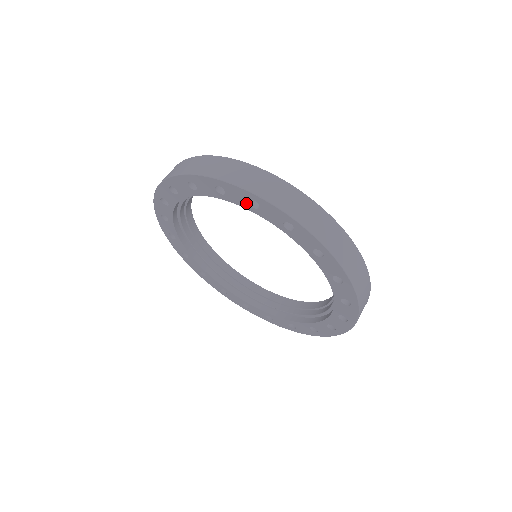
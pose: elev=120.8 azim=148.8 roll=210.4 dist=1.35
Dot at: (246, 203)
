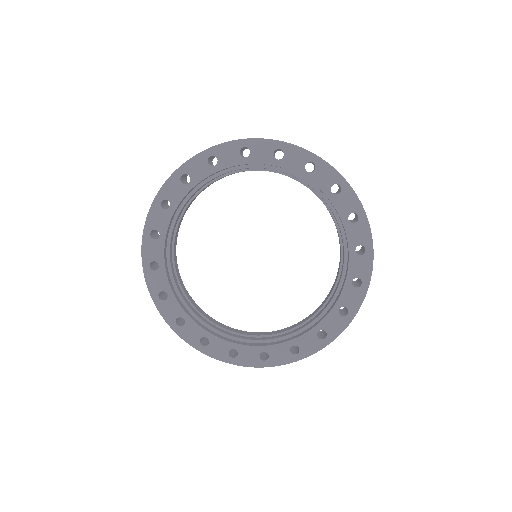
Dot at: (301, 167)
